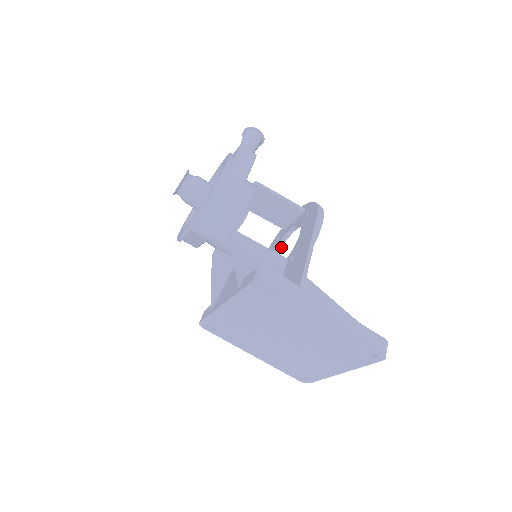
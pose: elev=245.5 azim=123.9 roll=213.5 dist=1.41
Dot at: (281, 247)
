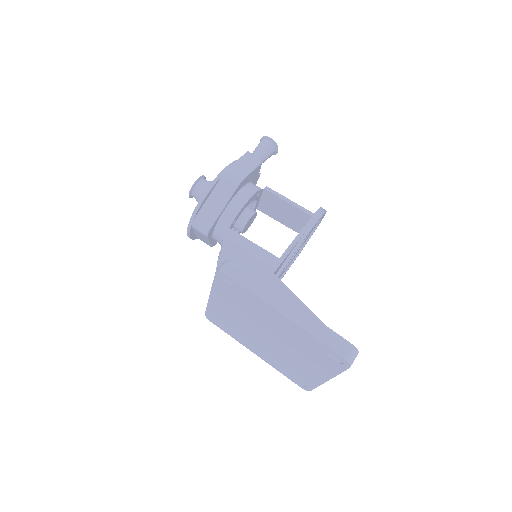
Dot at: (296, 252)
